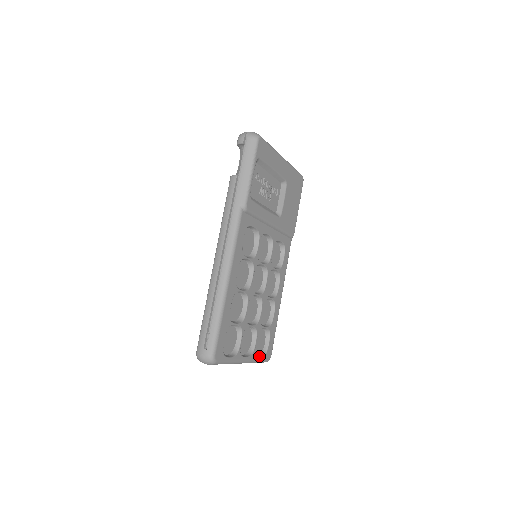
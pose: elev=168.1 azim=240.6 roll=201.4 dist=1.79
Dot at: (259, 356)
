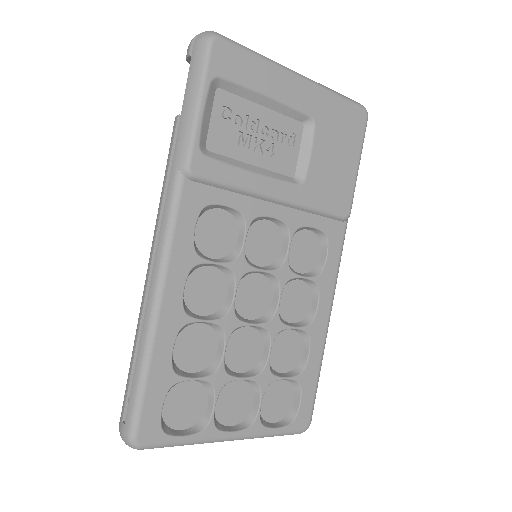
Dot at: (274, 426)
